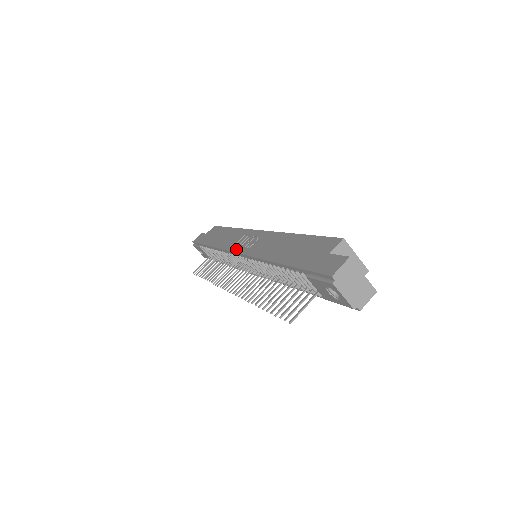
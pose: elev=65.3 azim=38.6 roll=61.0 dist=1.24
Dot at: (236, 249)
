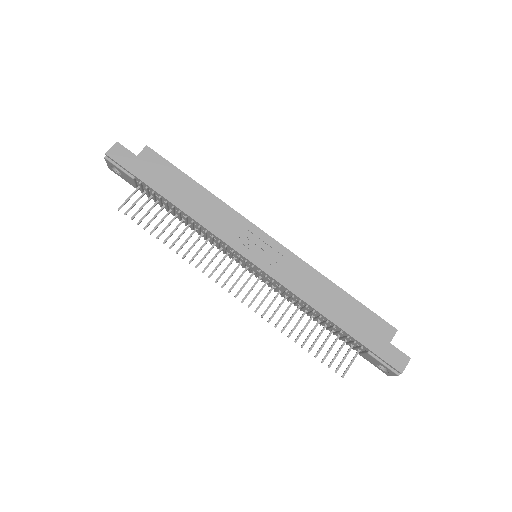
Dot at: (247, 254)
